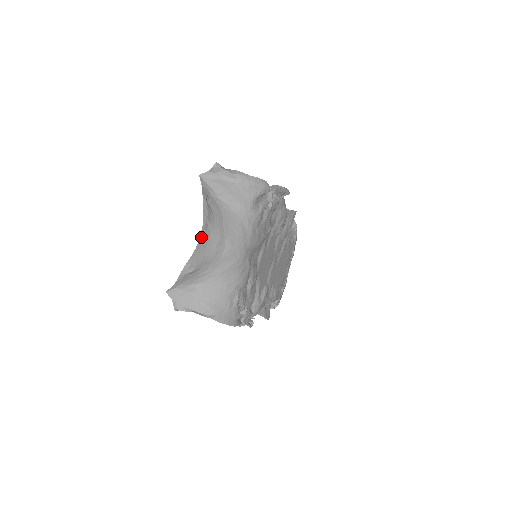
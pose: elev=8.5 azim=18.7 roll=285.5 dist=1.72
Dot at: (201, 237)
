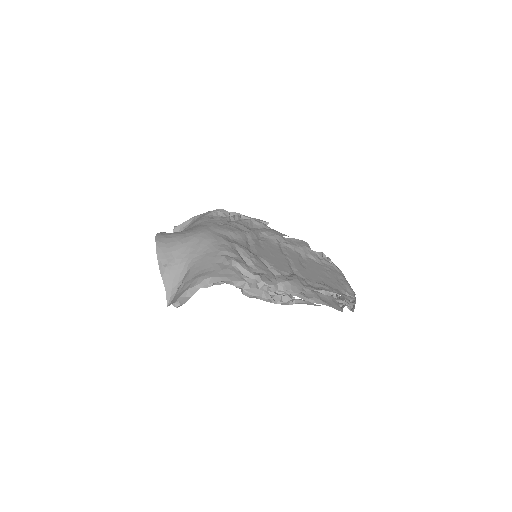
Dot at: (157, 238)
